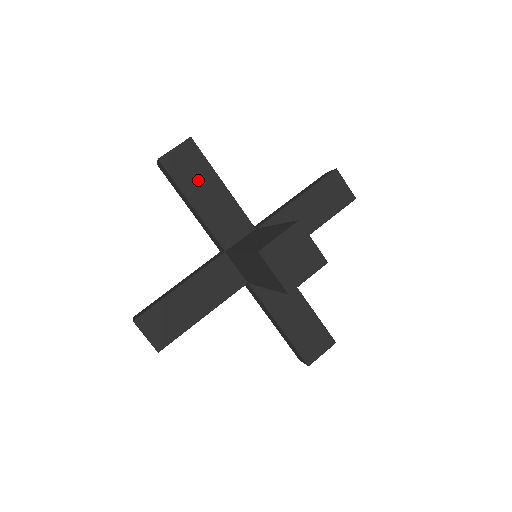
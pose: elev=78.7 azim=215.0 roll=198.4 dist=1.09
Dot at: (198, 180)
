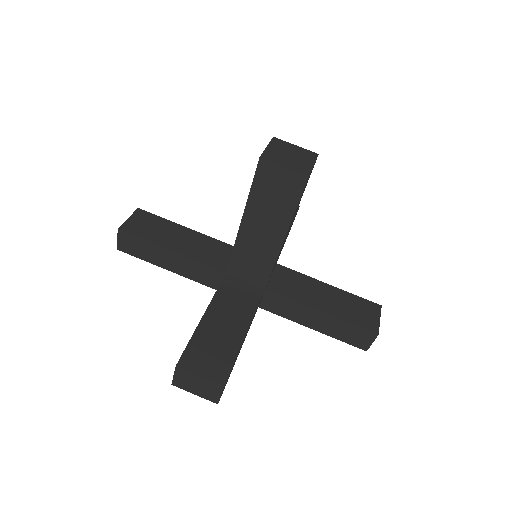
Dot at: (164, 232)
